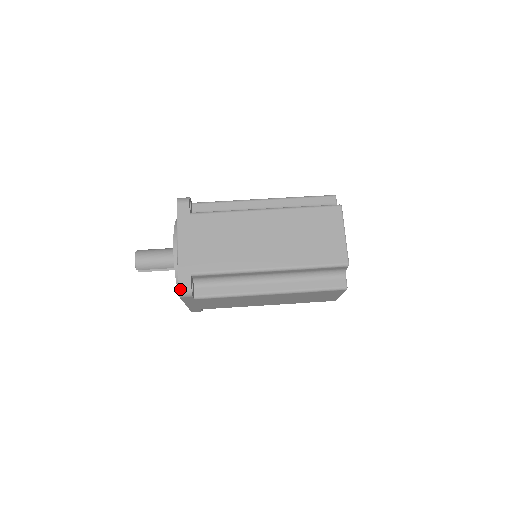
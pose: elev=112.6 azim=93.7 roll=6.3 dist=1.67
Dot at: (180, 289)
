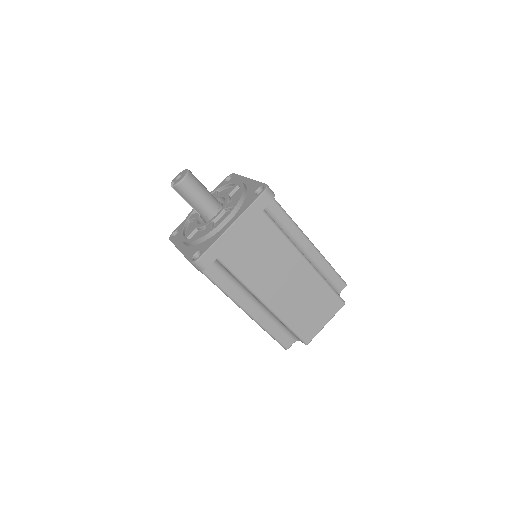
Dot at: (199, 261)
